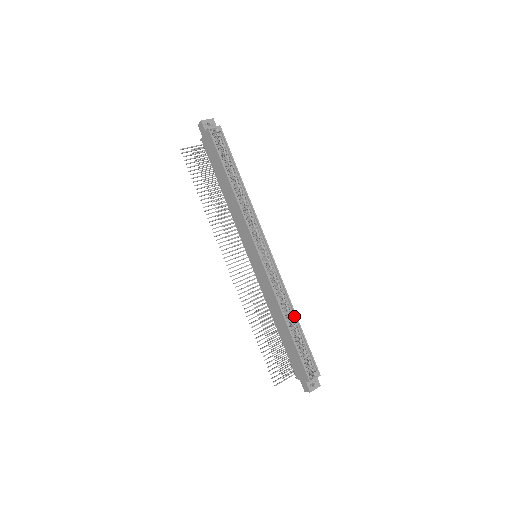
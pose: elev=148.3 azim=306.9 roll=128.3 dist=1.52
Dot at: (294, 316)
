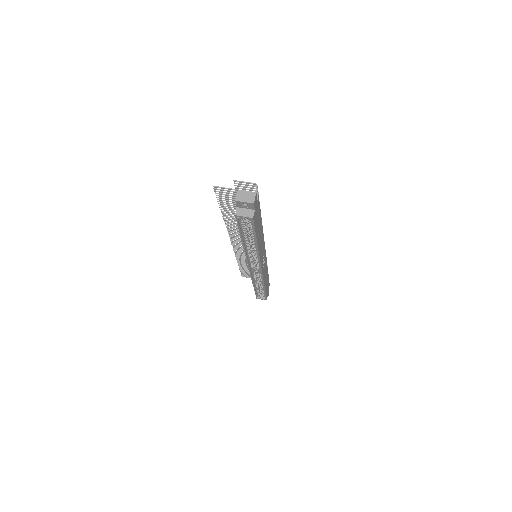
Dot at: (263, 286)
